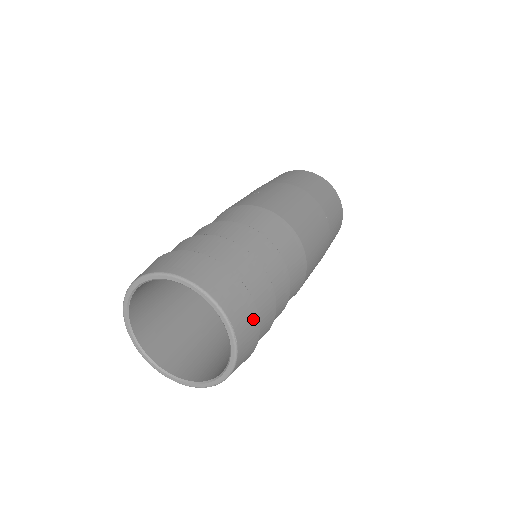
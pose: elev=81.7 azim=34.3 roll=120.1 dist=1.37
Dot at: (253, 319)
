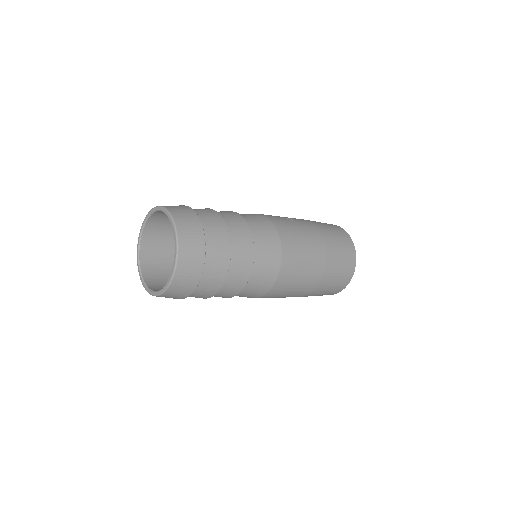
Dot at: (189, 289)
